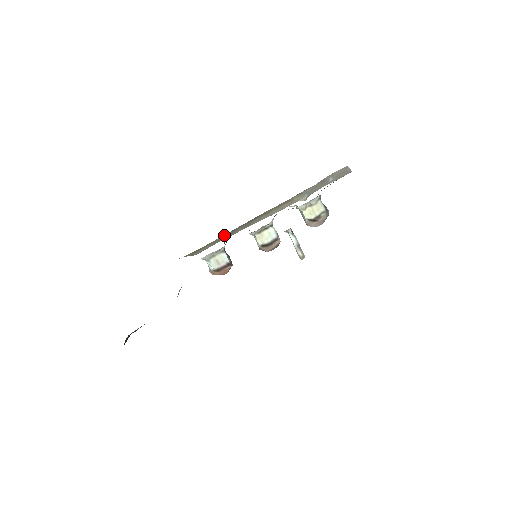
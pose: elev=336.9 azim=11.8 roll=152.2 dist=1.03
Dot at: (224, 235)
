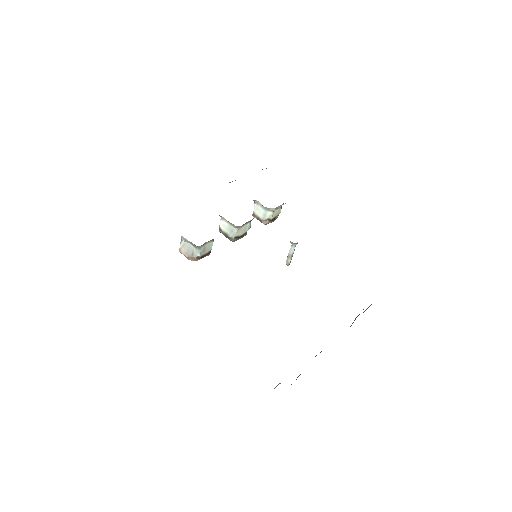
Dot at: occluded
